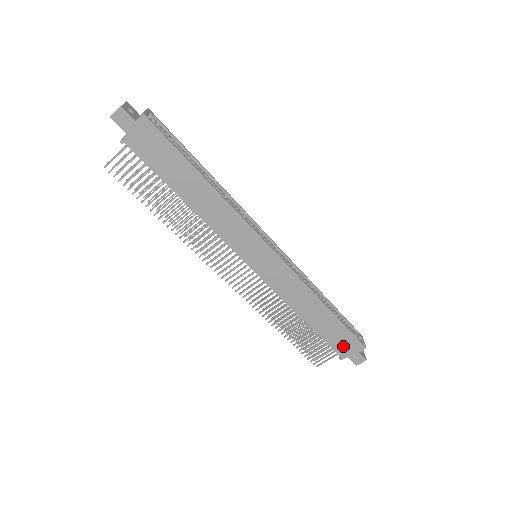
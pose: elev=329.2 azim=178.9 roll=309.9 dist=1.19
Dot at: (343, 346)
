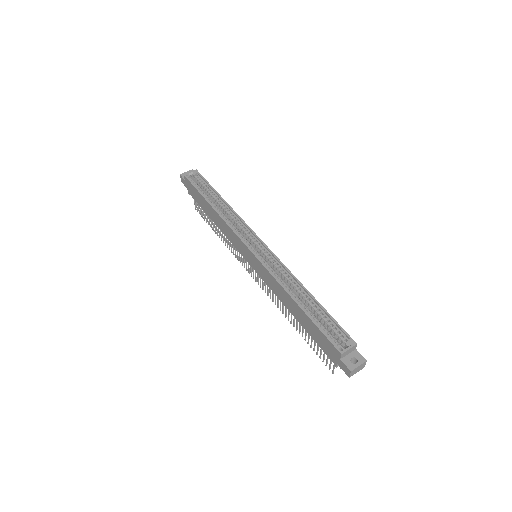
Dot at: (327, 349)
